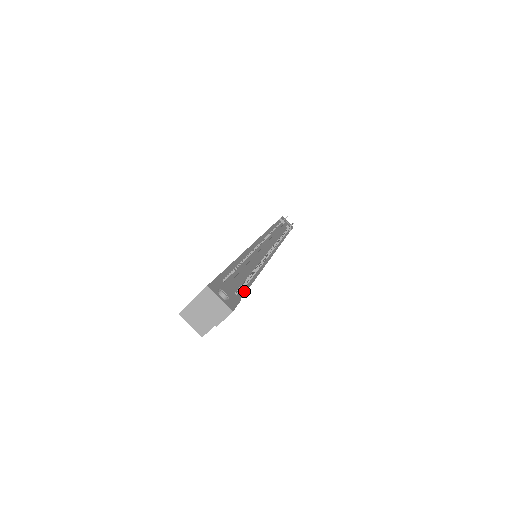
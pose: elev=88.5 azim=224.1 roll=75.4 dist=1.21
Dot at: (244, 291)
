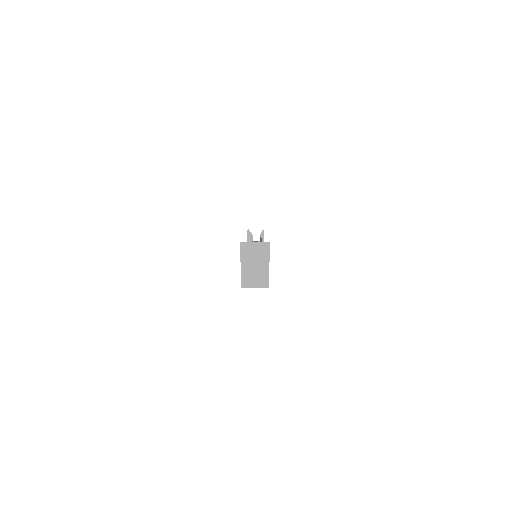
Dot at: occluded
